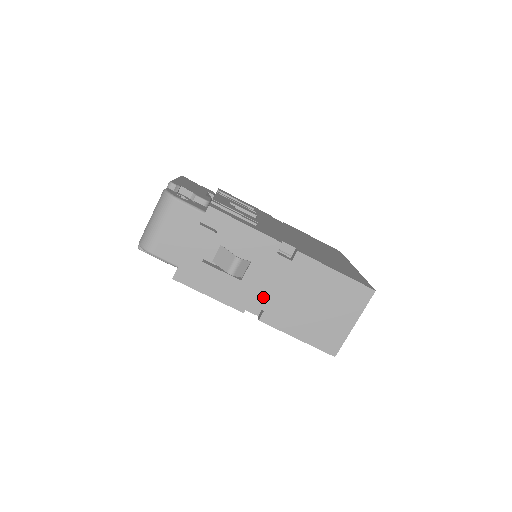
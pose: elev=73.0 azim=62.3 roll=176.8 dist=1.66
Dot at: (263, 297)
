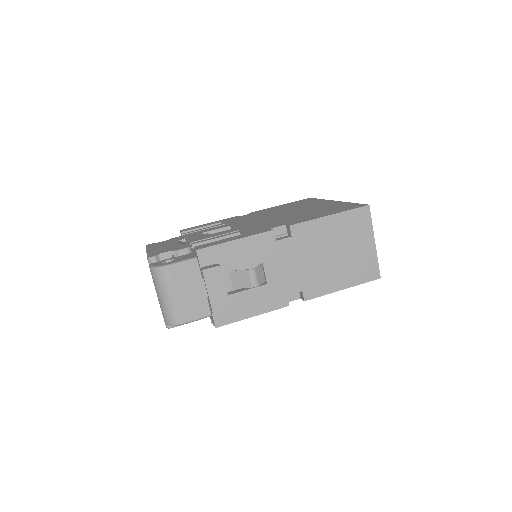
Dot at: (293, 282)
